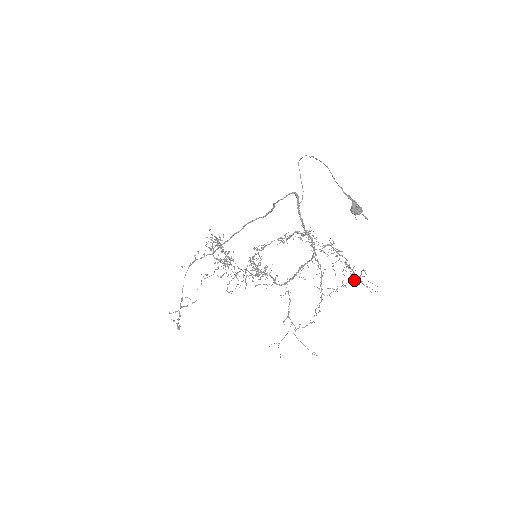
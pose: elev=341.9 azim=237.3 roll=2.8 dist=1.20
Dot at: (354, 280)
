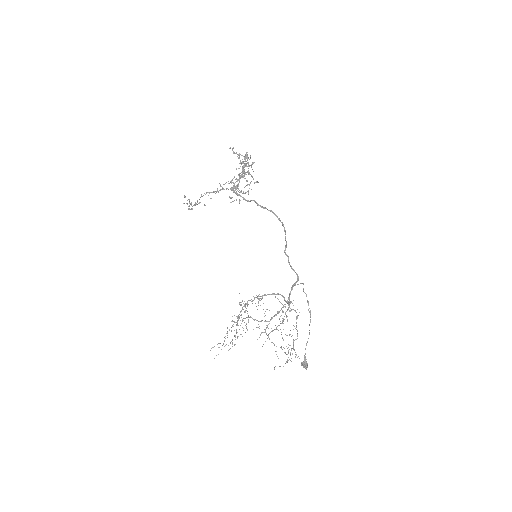
Dot at: occluded
